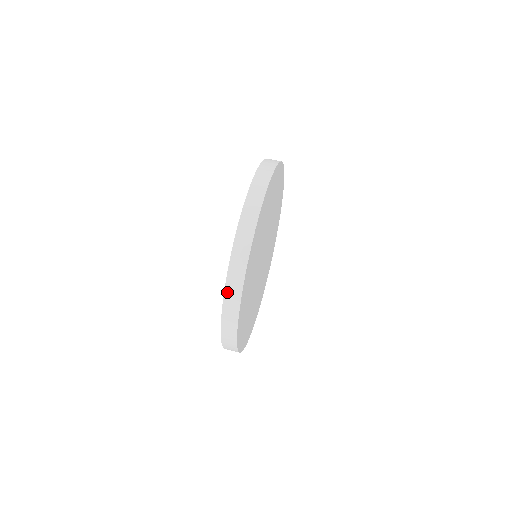
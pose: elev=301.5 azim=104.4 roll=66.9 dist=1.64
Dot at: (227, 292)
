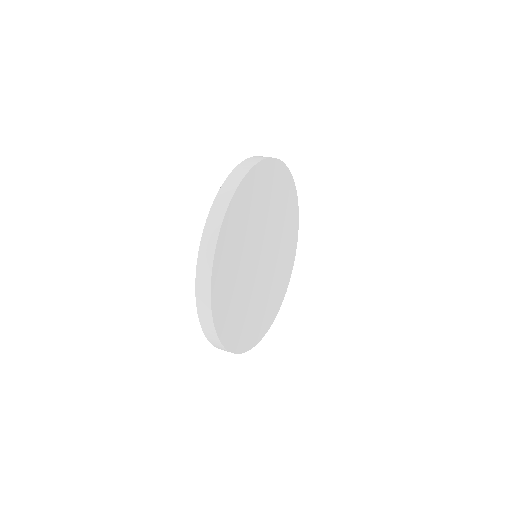
Dot at: (237, 168)
